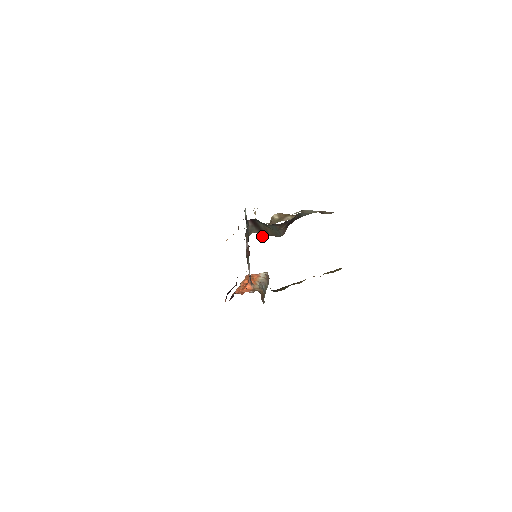
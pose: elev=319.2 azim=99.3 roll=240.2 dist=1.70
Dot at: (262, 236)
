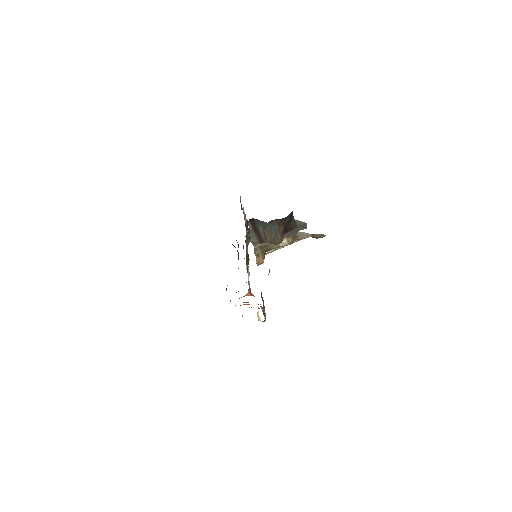
Dot at: (260, 260)
